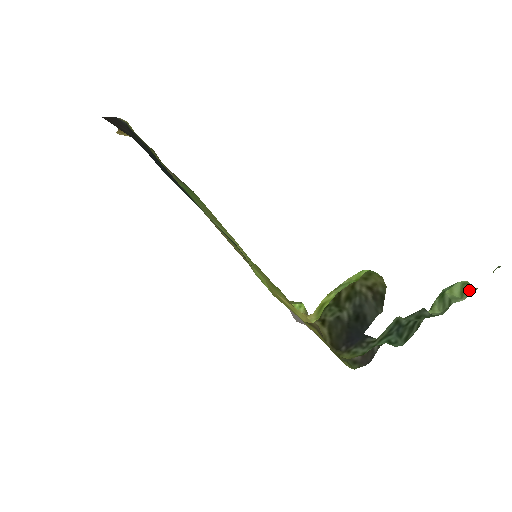
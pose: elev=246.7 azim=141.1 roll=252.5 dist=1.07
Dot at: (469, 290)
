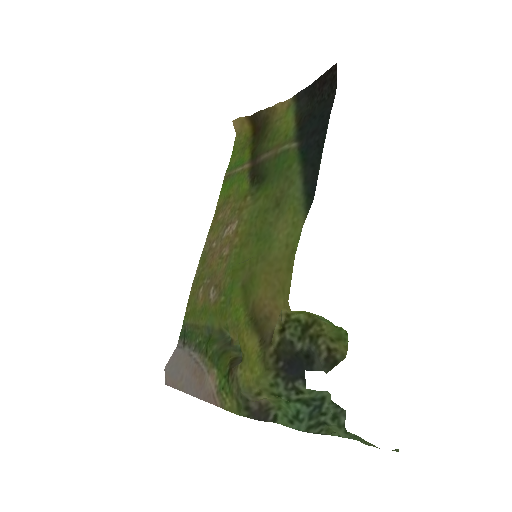
Dot at: (371, 444)
